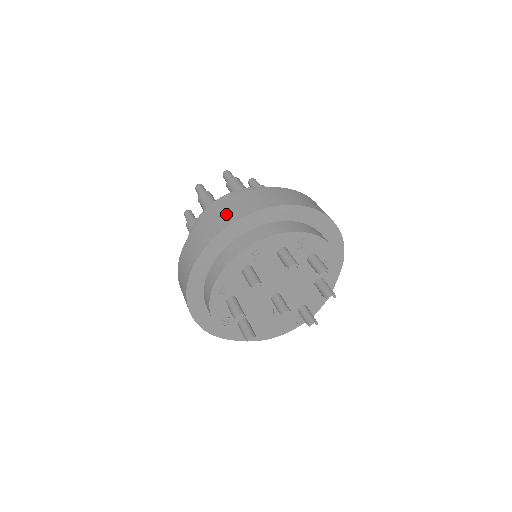
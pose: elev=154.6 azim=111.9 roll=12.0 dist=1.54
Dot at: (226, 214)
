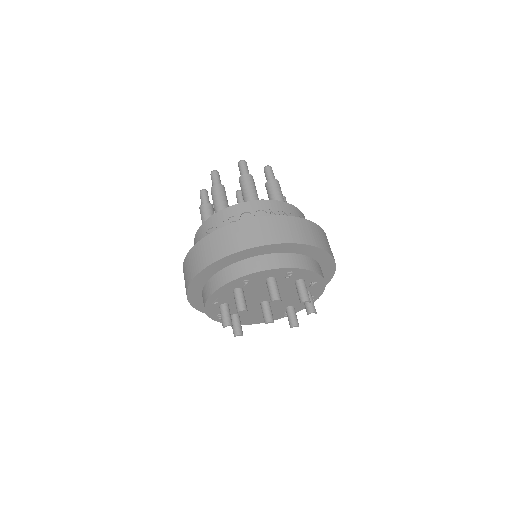
Dot at: (224, 243)
